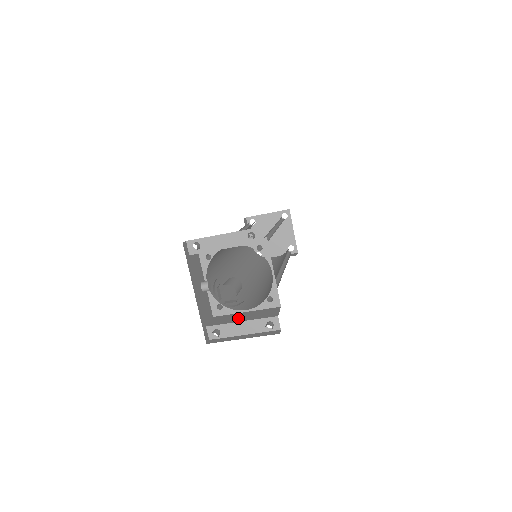
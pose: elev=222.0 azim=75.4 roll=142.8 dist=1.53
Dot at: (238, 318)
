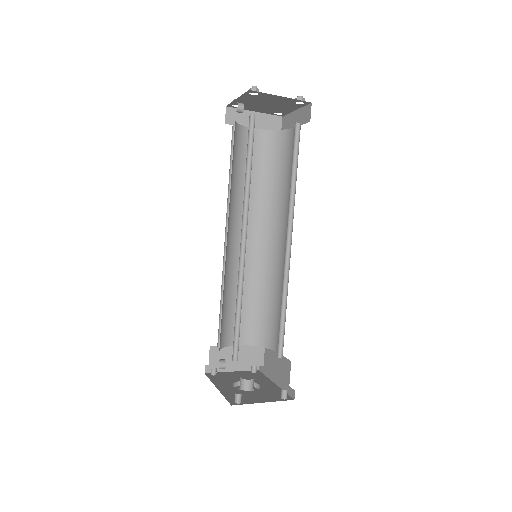
Dot at: occluded
